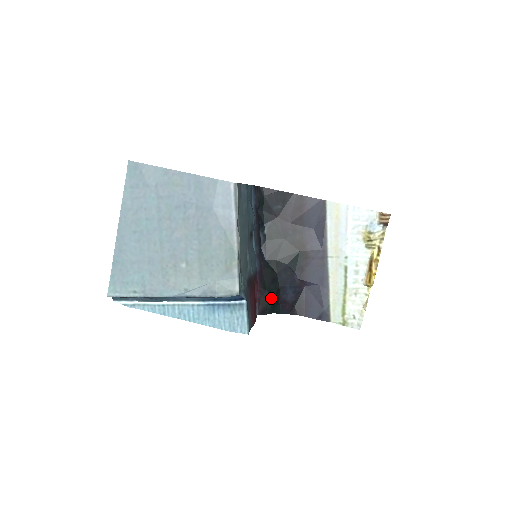
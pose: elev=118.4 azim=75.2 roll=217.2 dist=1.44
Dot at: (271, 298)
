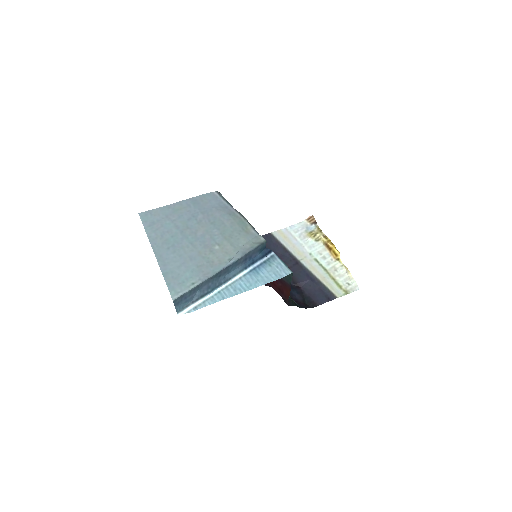
Dot at: occluded
